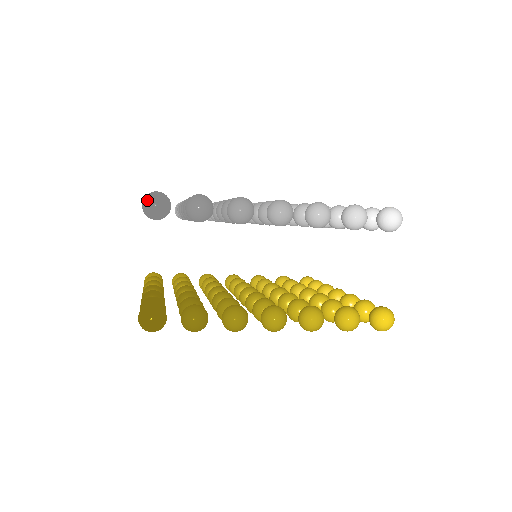
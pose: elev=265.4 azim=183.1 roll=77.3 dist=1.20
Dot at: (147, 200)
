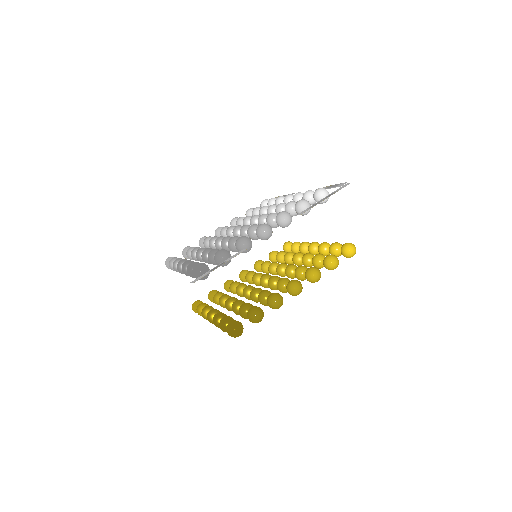
Dot at: (196, 273)
